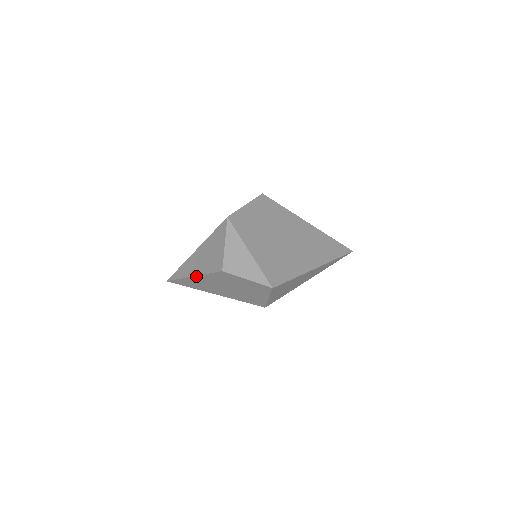
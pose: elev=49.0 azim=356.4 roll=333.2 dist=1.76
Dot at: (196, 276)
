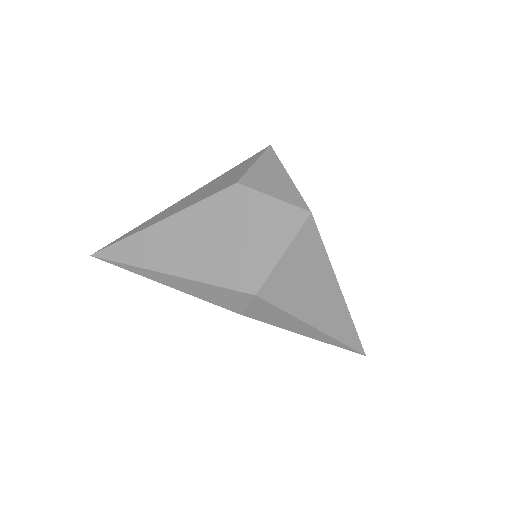
Dot at: (169, 217)
